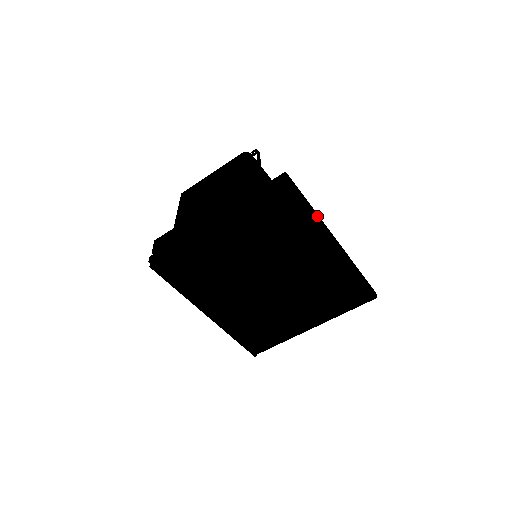
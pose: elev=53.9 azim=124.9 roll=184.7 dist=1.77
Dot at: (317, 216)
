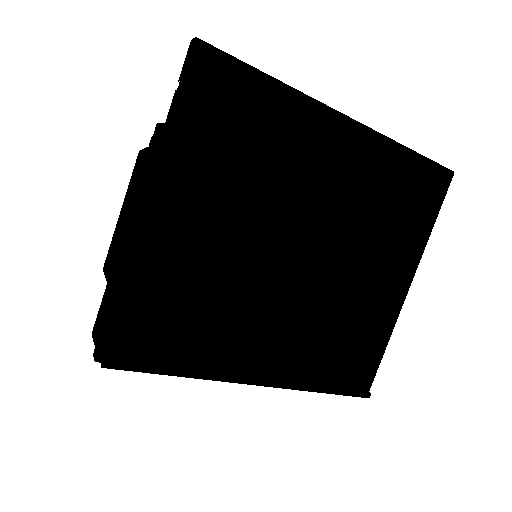
Dot at: (290, 87)
